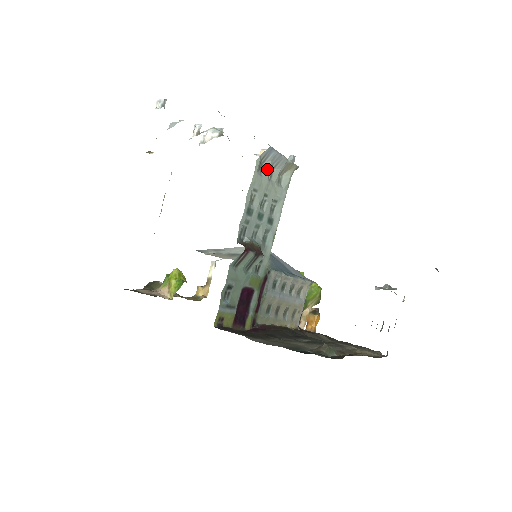
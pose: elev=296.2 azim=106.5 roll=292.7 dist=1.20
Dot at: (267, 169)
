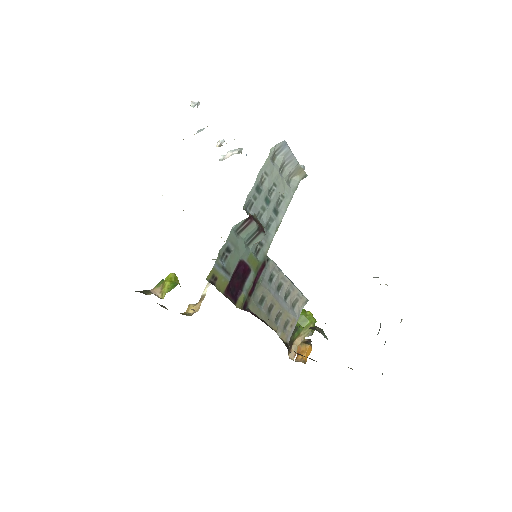
Dot at: (279, 163)
